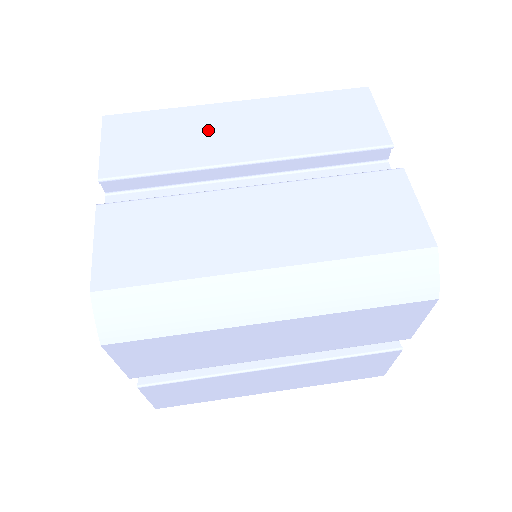
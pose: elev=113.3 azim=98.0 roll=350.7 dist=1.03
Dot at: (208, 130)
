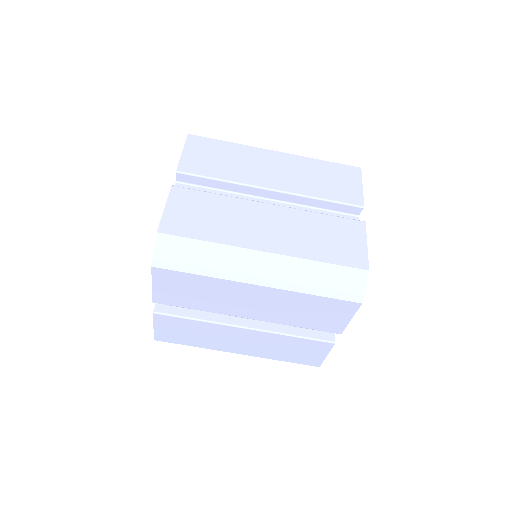
Dot at: (252, 163)
